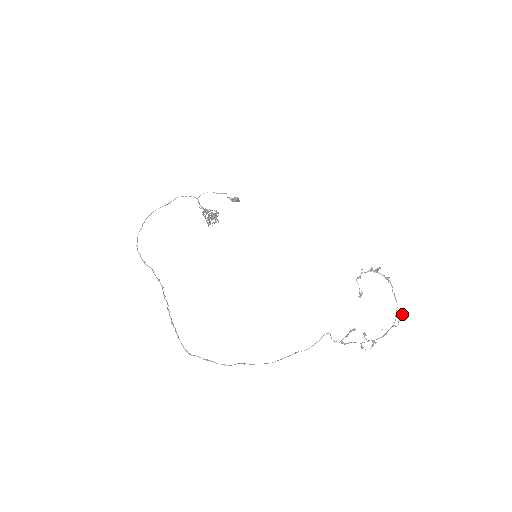
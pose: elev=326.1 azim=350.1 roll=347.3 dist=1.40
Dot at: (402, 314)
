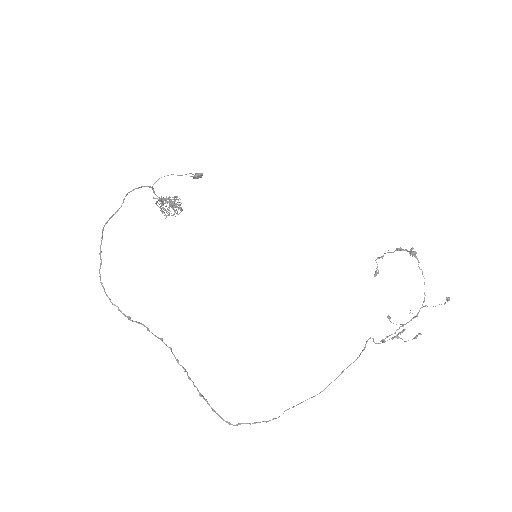
Dot at: (449, 300)
